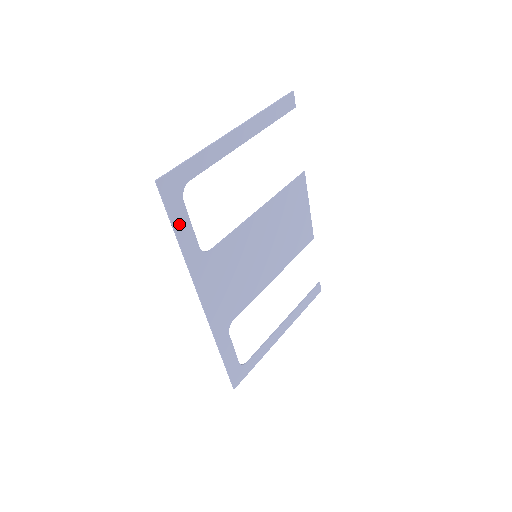
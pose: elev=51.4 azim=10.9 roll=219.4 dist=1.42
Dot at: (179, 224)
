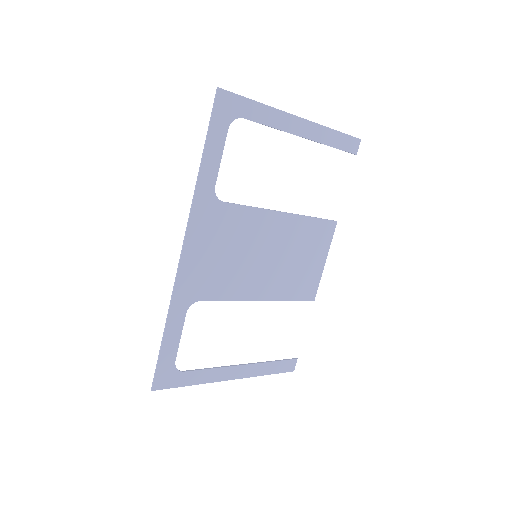
Dot at: (212, 145)
